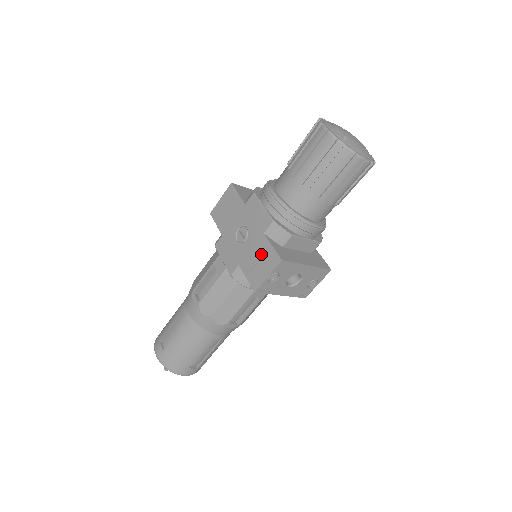
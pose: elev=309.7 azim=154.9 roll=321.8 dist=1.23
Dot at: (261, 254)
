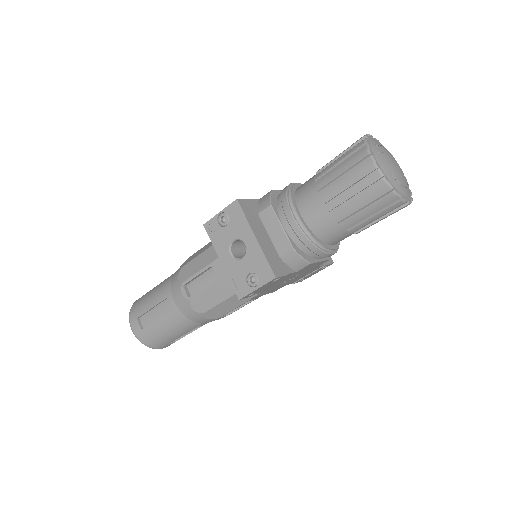
Dot at: occluded
